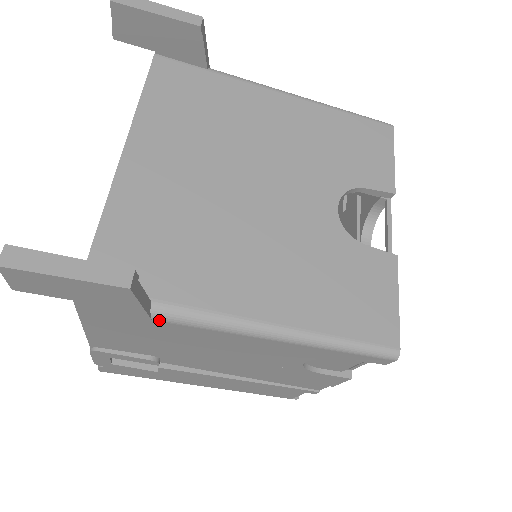
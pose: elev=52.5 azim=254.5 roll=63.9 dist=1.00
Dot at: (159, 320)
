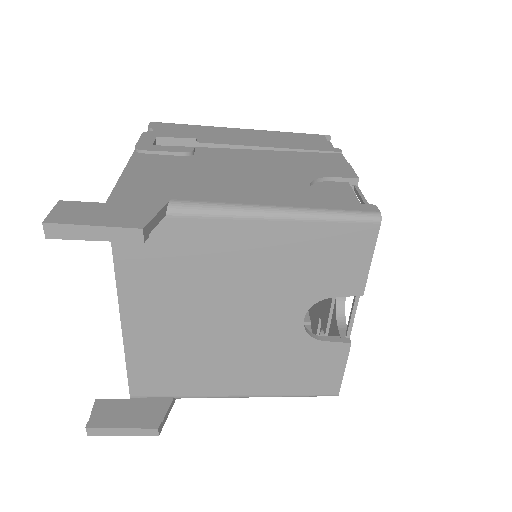
Dot at: occluded
